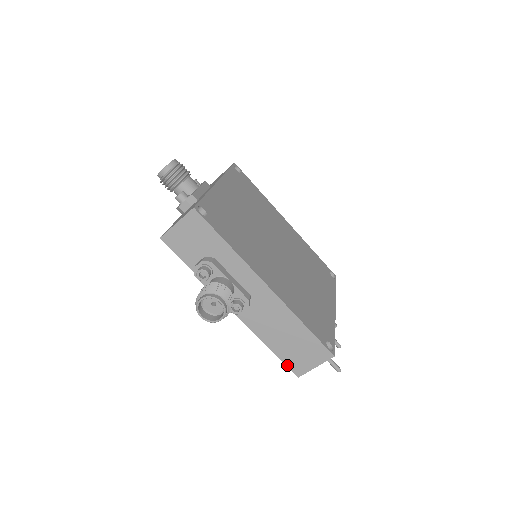
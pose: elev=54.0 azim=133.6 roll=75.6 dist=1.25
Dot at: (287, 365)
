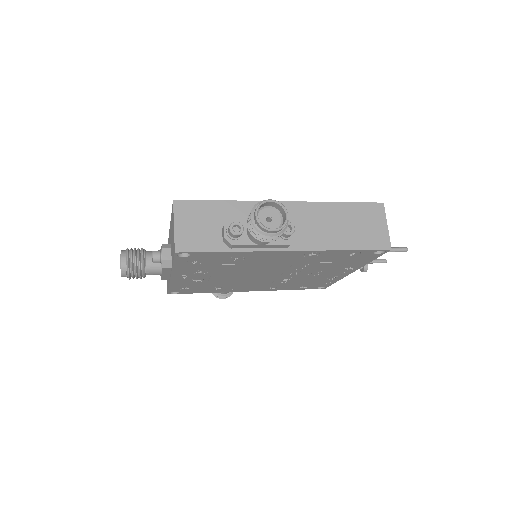
Dot at: (373, 249)
